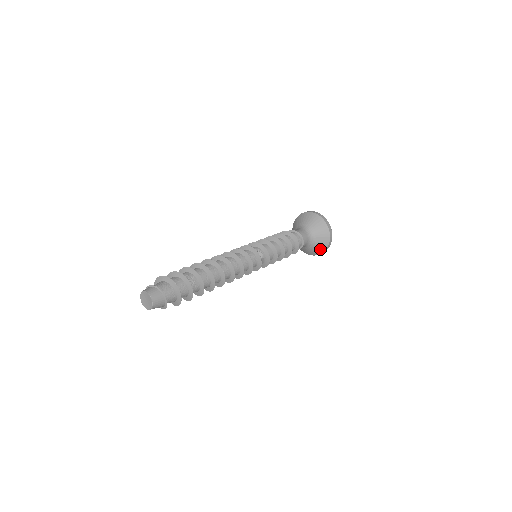
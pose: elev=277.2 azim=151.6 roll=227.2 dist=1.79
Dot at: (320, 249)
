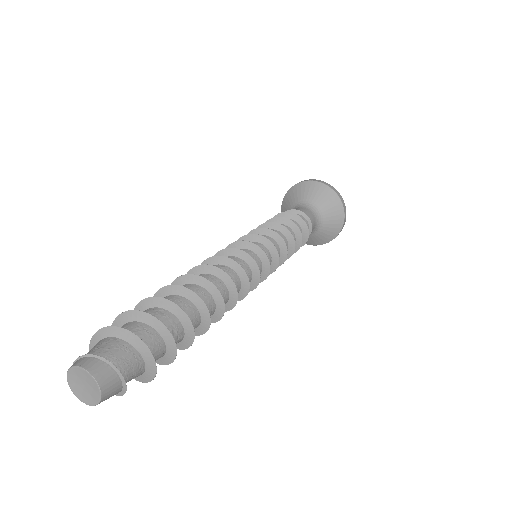
Dot at: occluded
